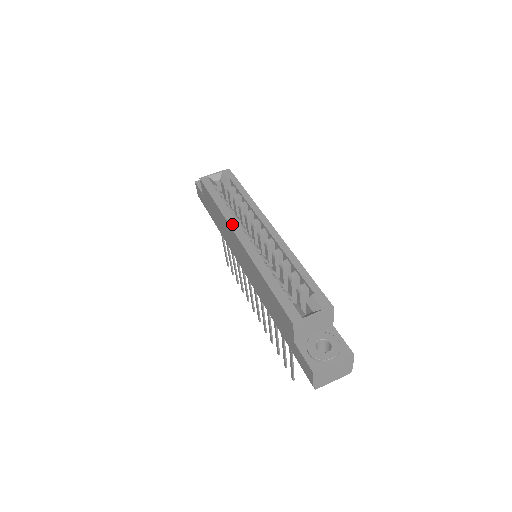
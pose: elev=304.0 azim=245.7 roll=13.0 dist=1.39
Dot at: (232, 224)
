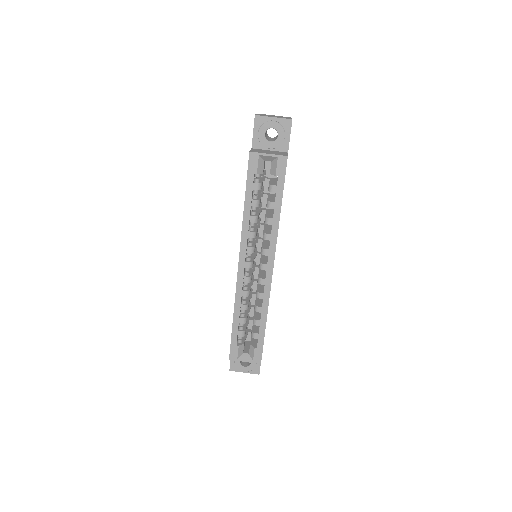
Dot at: (243, 247)
